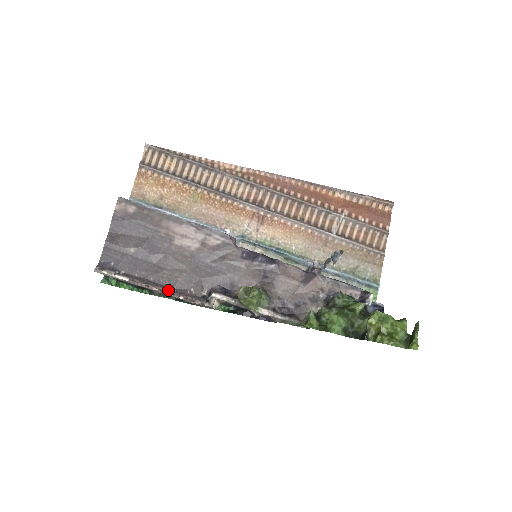
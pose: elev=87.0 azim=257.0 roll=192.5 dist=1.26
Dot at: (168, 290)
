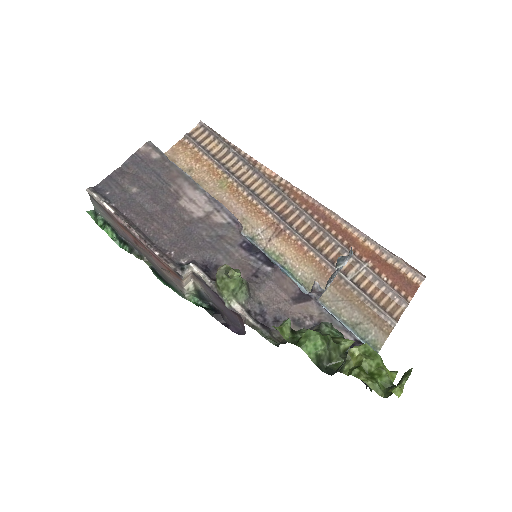
Dot at: (148, 240)
